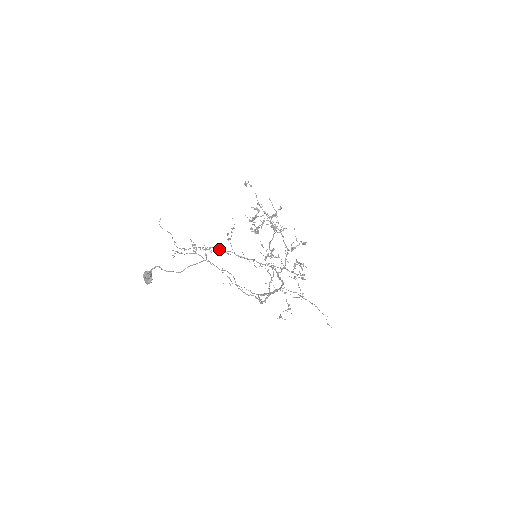
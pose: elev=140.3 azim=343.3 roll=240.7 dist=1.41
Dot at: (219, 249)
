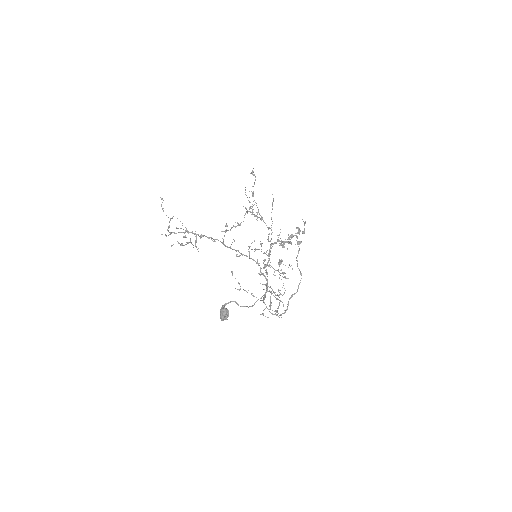
Dot at: (209, 237)
